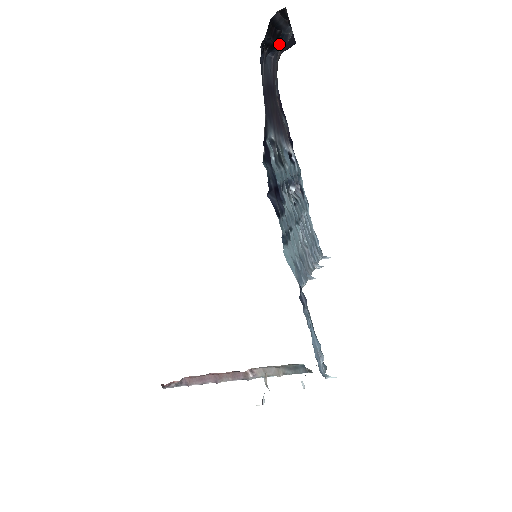
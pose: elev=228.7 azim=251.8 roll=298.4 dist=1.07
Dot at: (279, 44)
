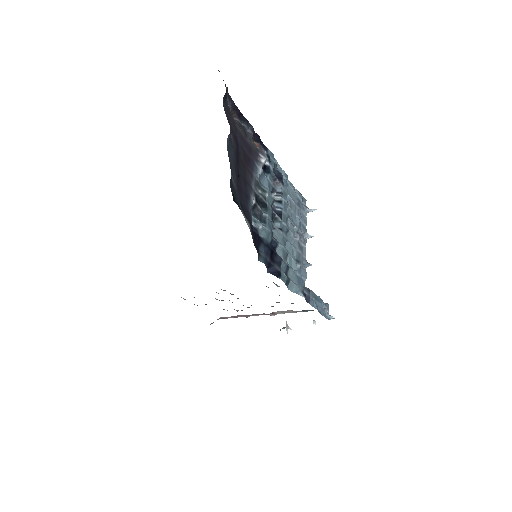
Dot at: occluded
